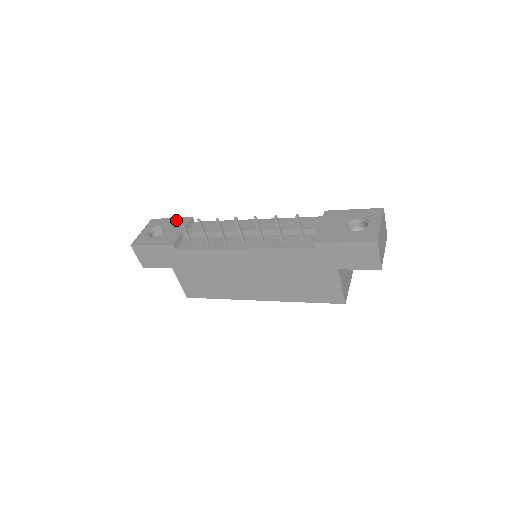
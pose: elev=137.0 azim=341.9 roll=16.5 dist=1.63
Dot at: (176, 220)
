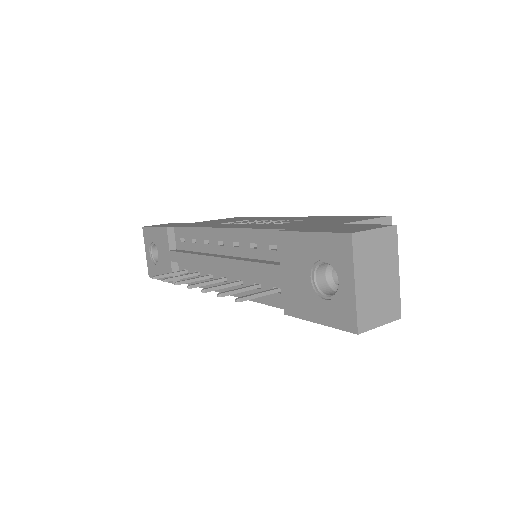
Dot at: (158, 233)
